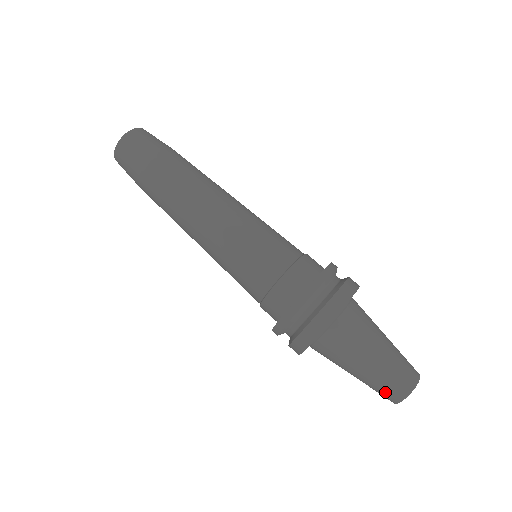
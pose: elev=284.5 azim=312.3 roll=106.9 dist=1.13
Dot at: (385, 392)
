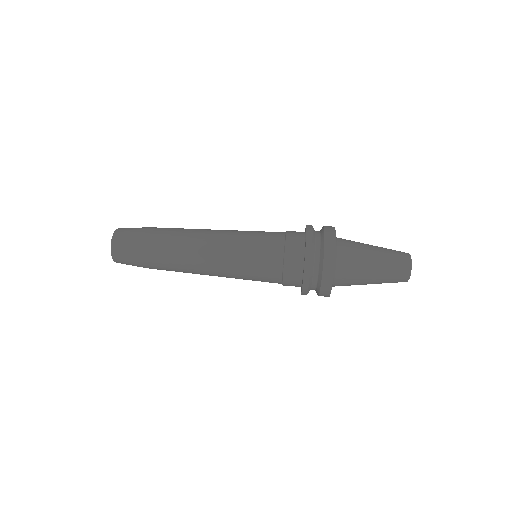
Dot at: (398, 274)
